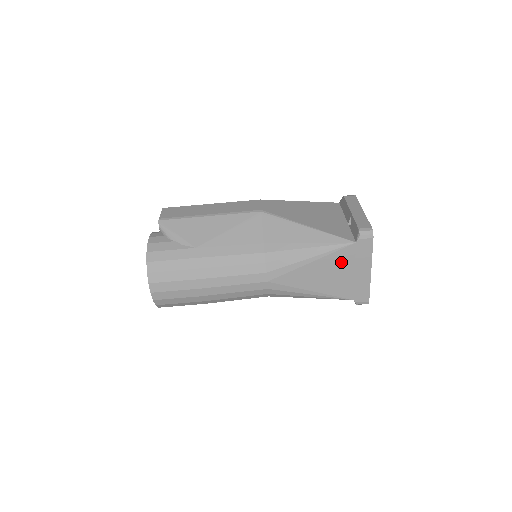
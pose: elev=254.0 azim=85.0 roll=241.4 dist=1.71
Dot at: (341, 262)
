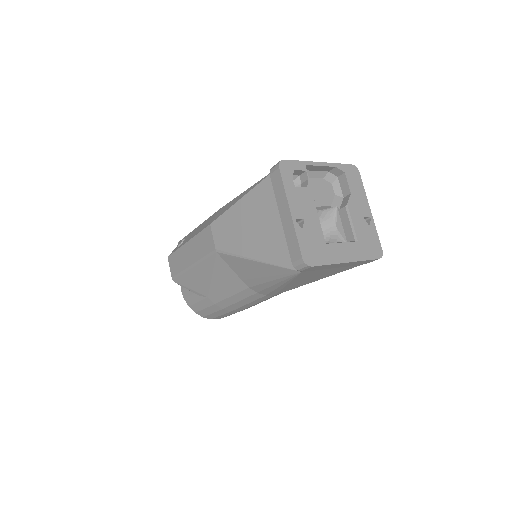
Dot at: (310, 274)
